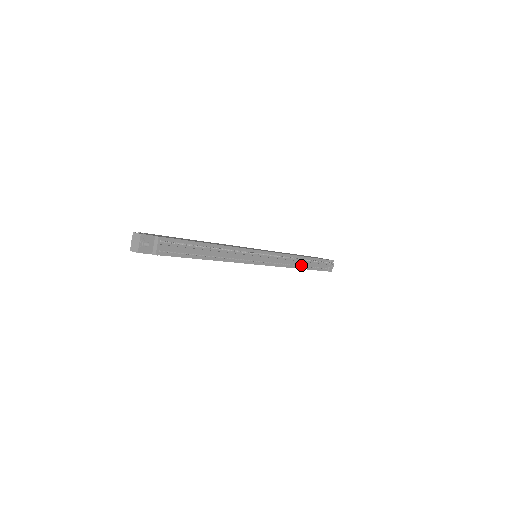
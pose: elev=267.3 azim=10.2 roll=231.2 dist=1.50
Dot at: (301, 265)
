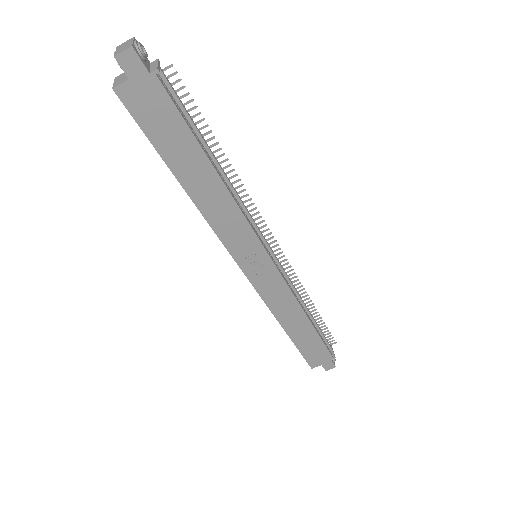
Dot at: (306, 314)
